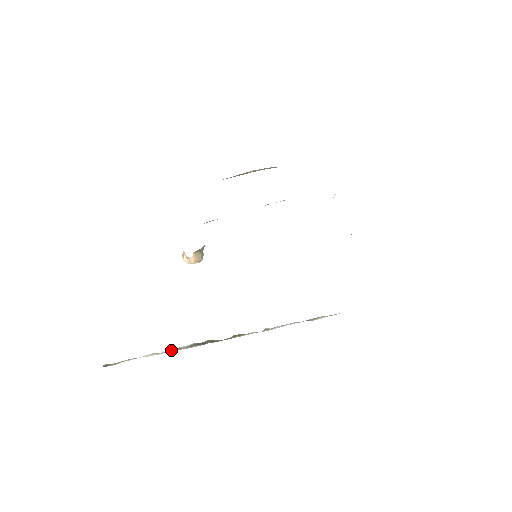
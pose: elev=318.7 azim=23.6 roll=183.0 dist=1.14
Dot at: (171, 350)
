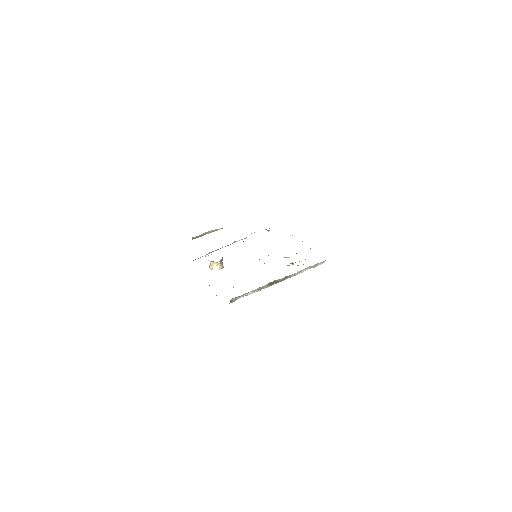
Dot at: (259, 289)
